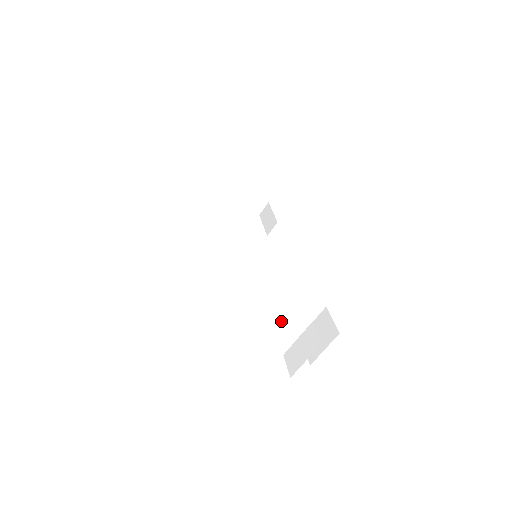
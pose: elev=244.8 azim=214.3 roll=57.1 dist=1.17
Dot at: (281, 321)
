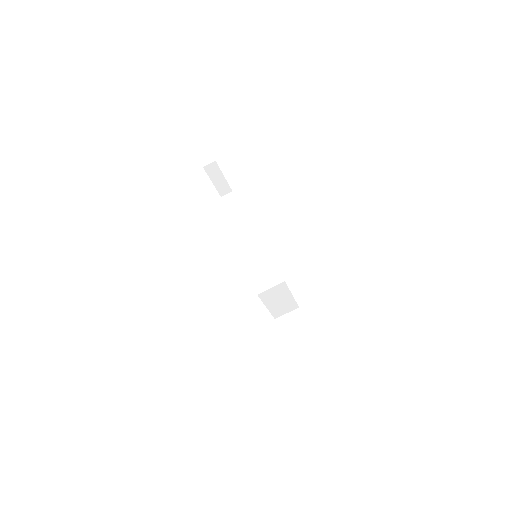
Dot at: (275, 311)
